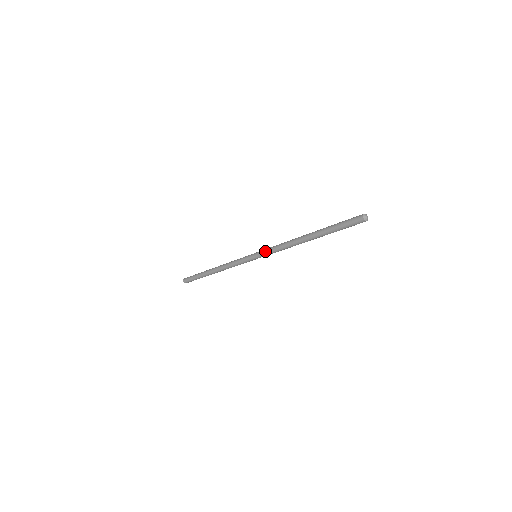
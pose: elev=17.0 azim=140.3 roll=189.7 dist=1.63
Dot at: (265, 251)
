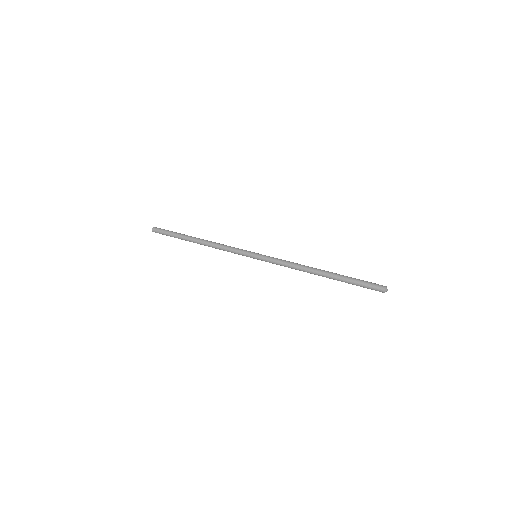
Dot at: occluded
